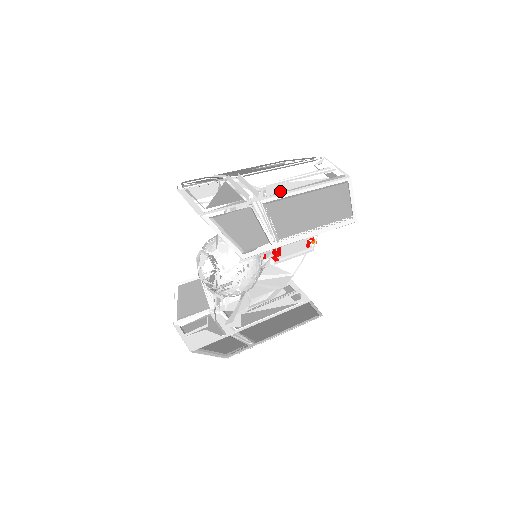
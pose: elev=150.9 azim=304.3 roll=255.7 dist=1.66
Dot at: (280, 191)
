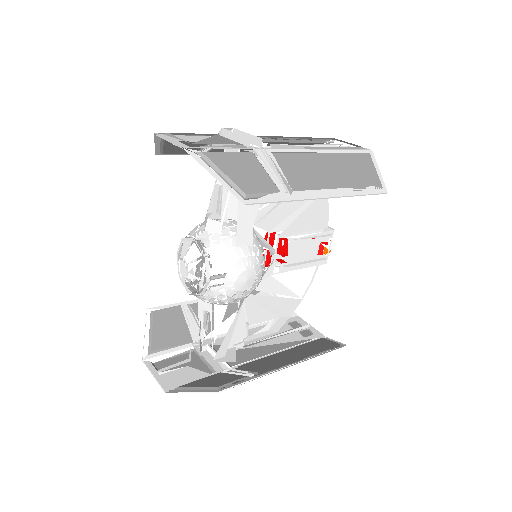
Dot at: occluded
